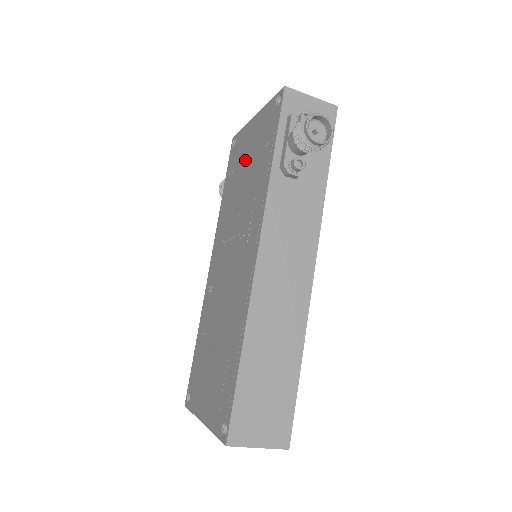
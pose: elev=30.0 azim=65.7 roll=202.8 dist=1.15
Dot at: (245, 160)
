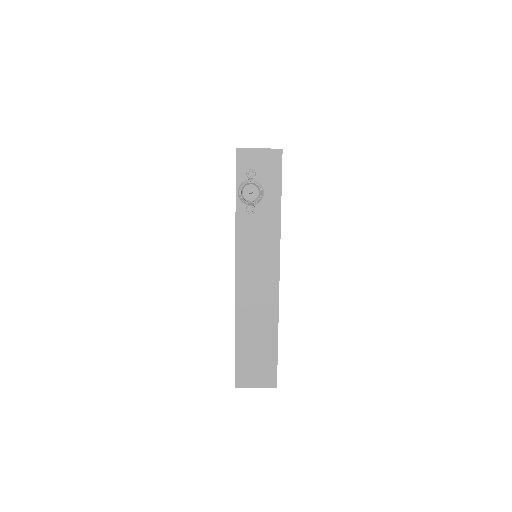
Dot at: occluded
